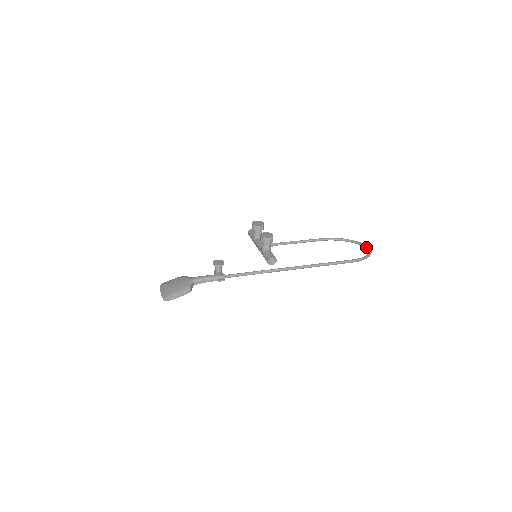
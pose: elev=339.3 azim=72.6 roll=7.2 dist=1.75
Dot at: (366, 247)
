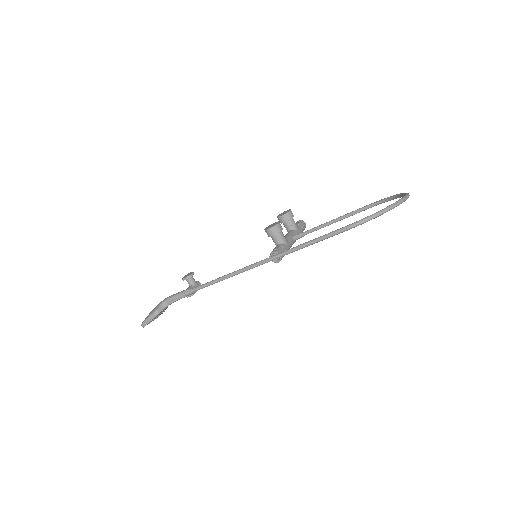
Dot at: occluded
